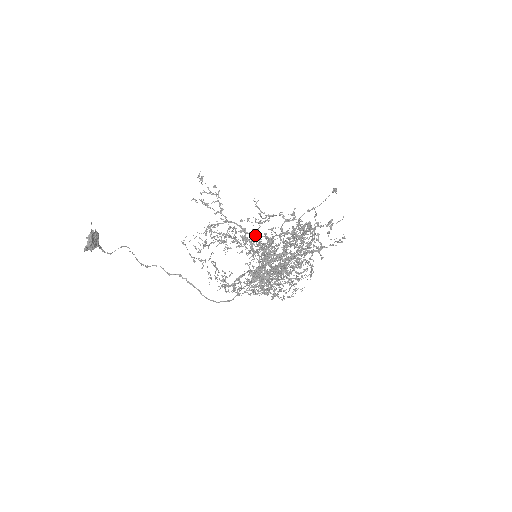
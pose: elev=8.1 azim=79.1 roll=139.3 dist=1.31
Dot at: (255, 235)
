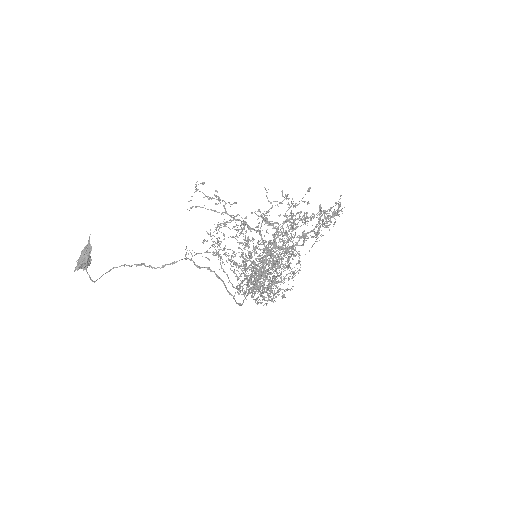
Dot at: occluded
